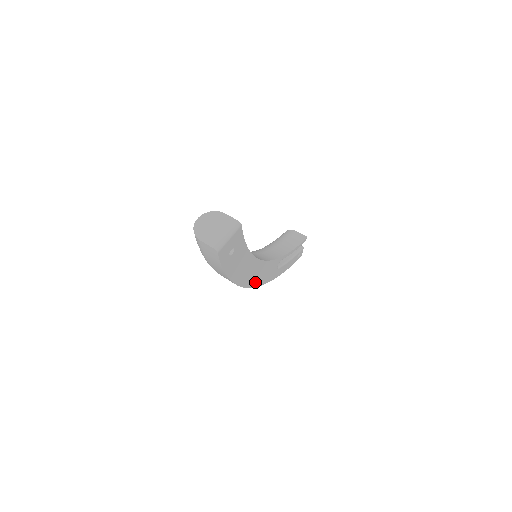
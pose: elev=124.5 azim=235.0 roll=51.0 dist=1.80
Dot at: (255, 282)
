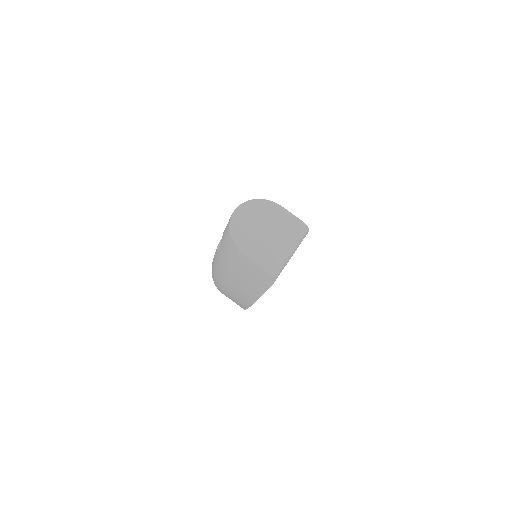
Dot at: occluded
